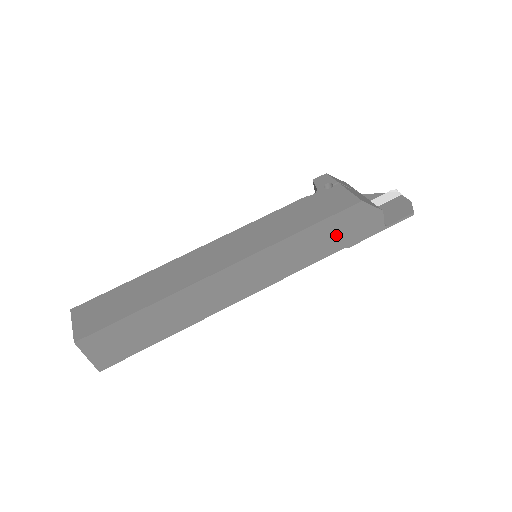
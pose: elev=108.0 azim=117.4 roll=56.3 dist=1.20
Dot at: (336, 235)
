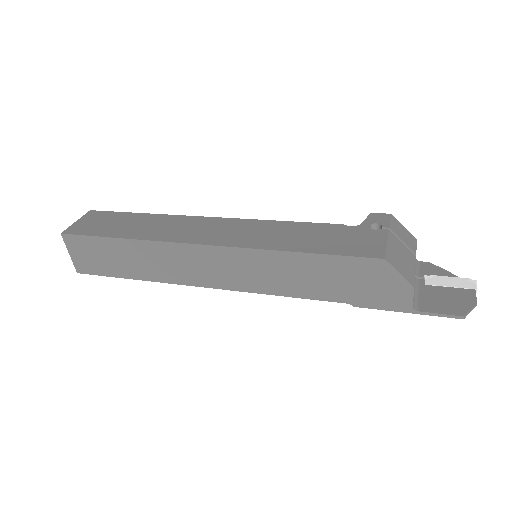
Dot at: (340, 282)
